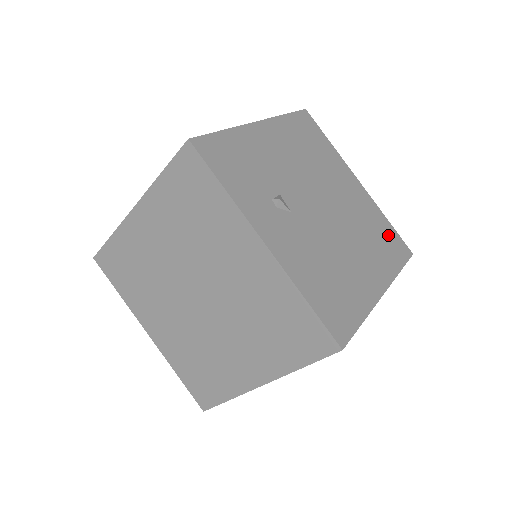
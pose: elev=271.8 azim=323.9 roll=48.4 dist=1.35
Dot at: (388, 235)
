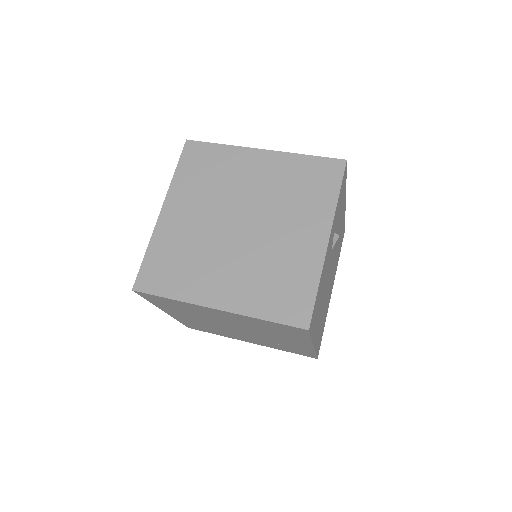
Dot at: (322, 332)
